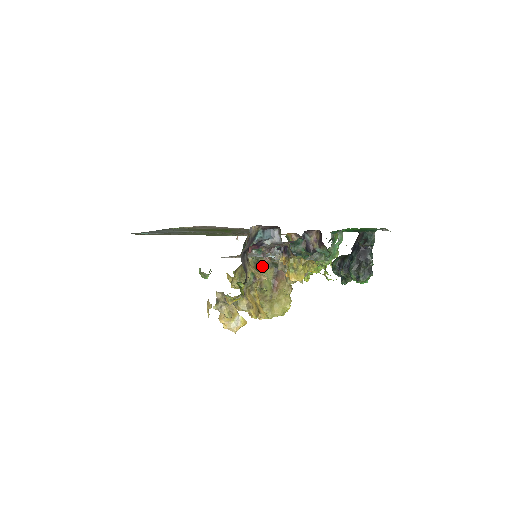
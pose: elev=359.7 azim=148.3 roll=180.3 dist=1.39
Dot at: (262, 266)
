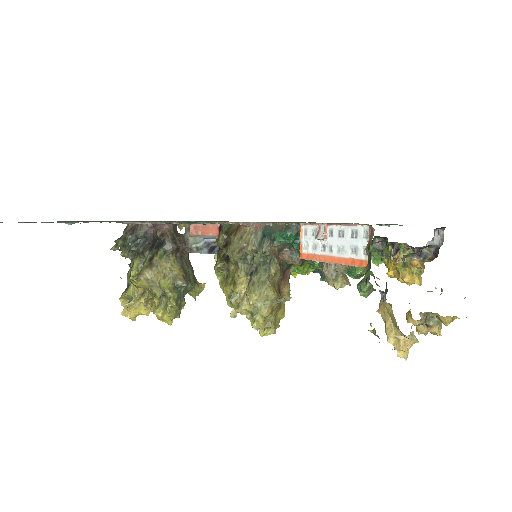
Dot at: (277, 269)
